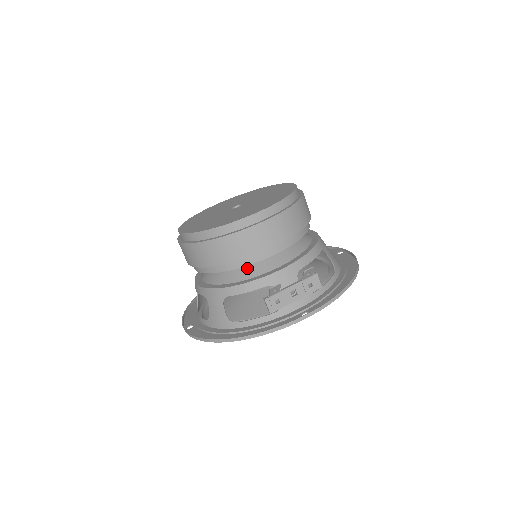
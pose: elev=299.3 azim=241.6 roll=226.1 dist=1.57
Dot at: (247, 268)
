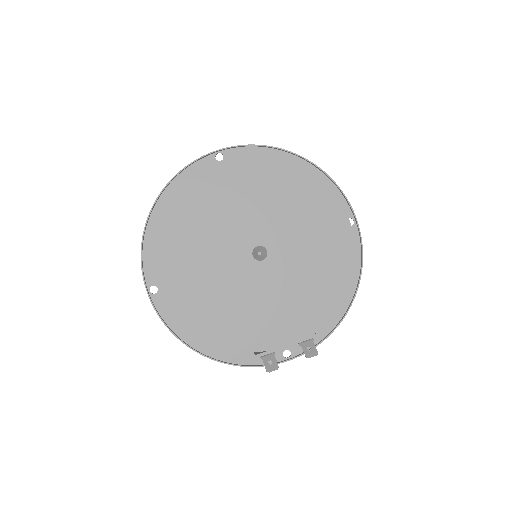
Dot at: occluded
